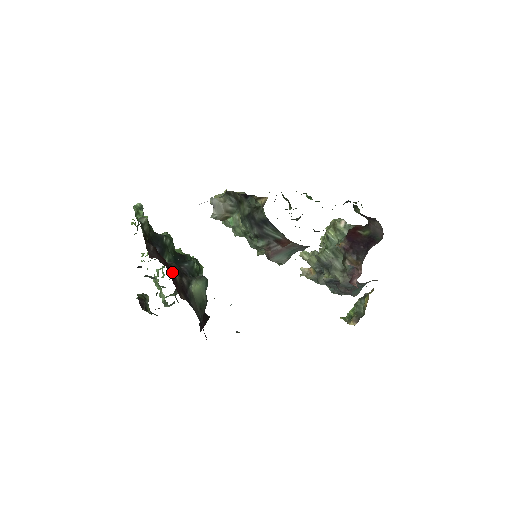
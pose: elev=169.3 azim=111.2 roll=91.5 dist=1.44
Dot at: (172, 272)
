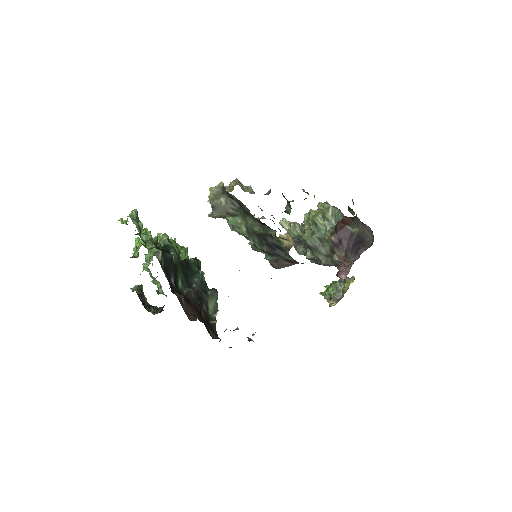
Dot at: (200, 314)
